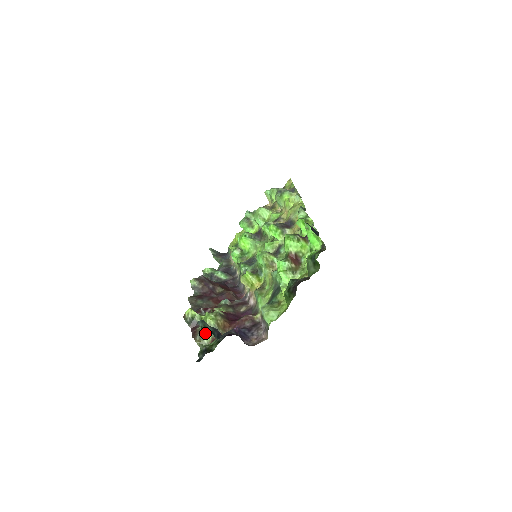
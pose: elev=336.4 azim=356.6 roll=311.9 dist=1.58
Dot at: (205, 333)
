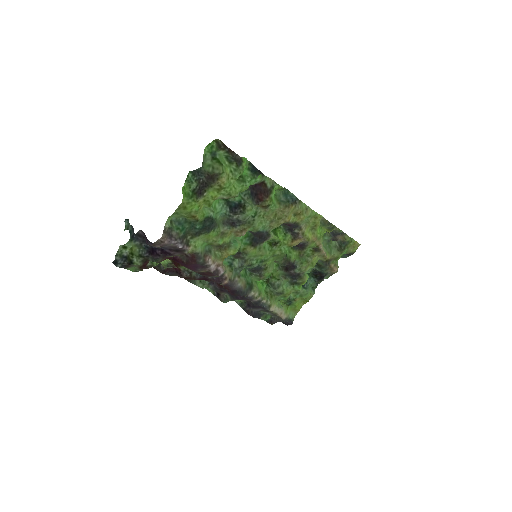
Dot at: occluded
